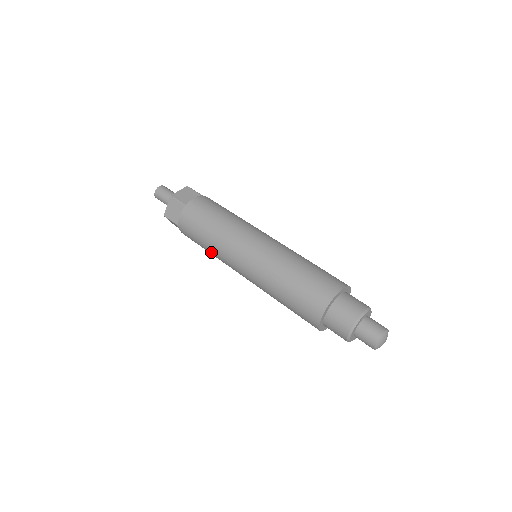
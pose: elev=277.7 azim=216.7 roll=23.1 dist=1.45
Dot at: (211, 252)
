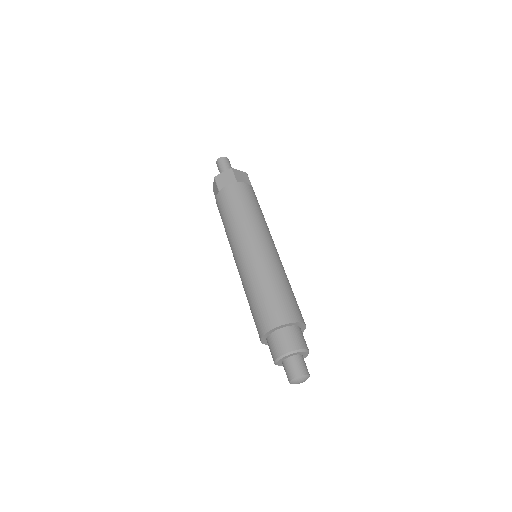
Dot at: occluded
